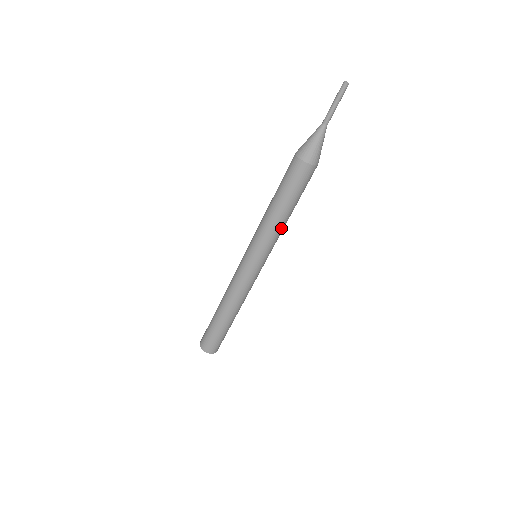
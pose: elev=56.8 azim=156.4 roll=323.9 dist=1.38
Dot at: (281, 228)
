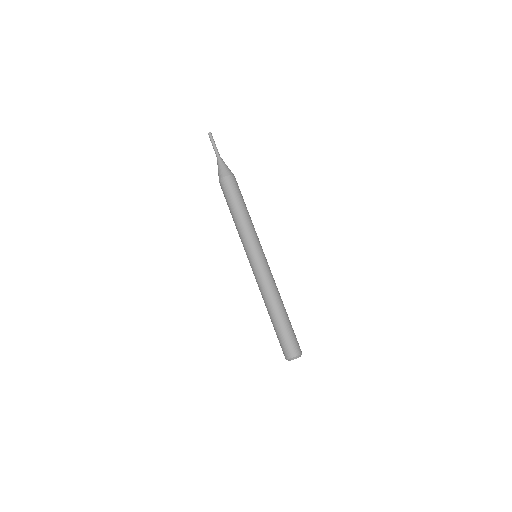
Dot at: occluded
